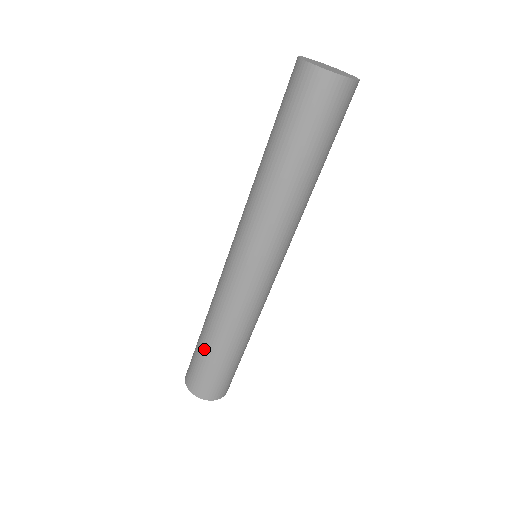
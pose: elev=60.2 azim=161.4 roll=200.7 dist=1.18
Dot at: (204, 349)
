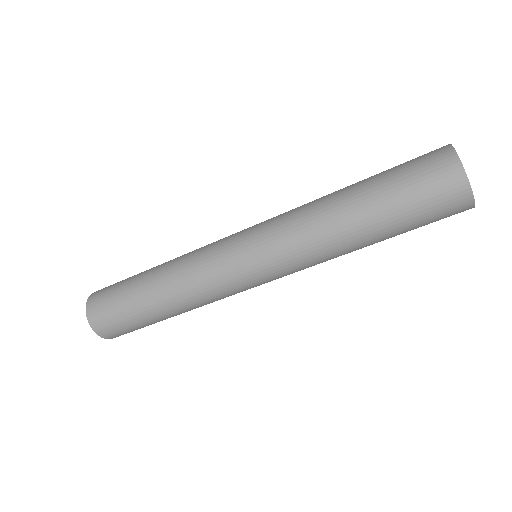
Dot at: (142, 308)
